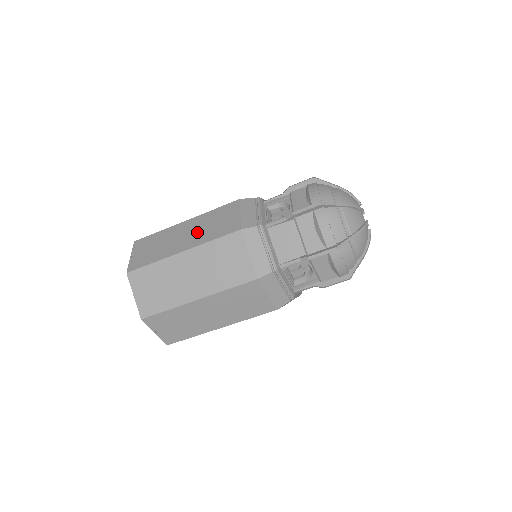
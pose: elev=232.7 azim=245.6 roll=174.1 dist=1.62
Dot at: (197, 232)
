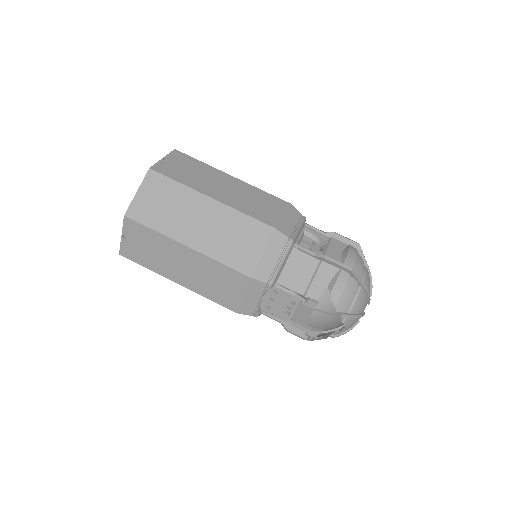
Dot at: occluded
